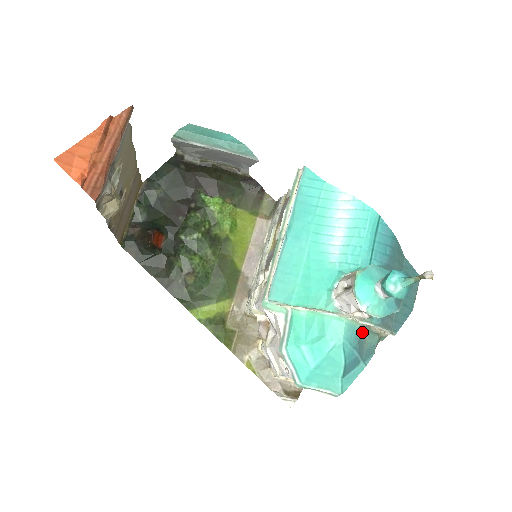
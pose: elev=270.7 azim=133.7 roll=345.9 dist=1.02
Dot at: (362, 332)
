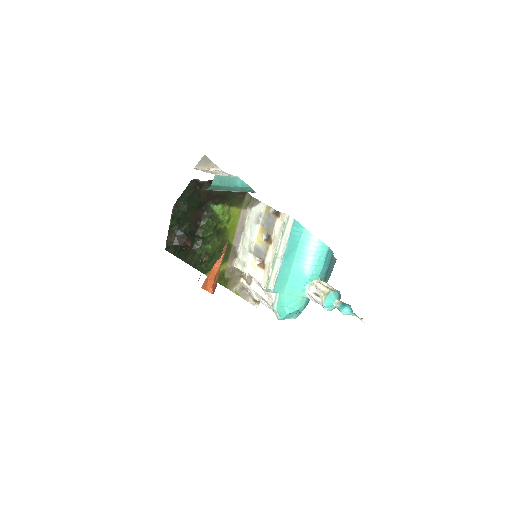
Dot at: occluded
